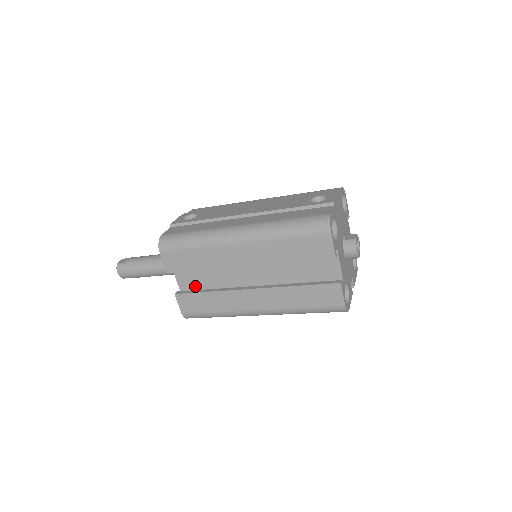
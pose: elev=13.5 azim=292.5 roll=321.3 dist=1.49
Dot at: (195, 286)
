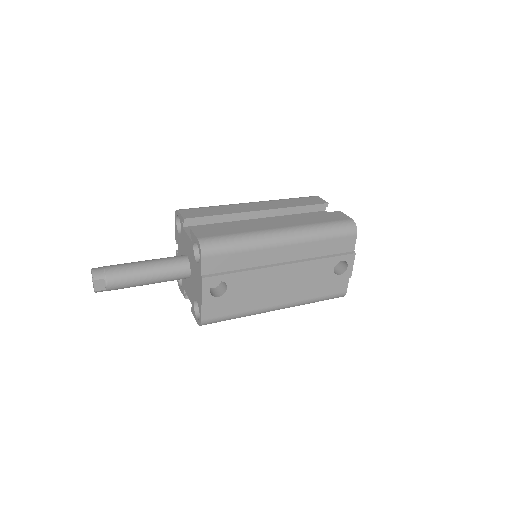
Dot at: occluded
